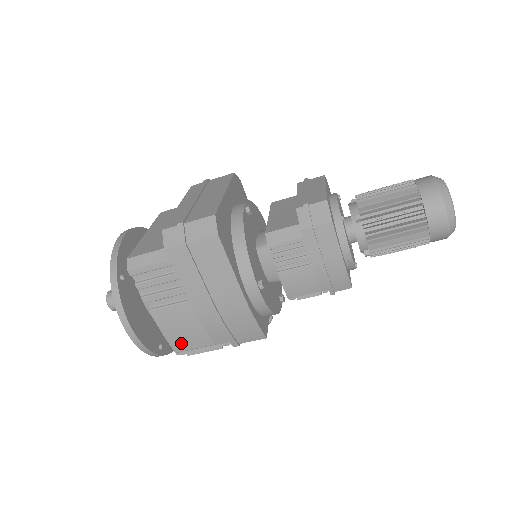
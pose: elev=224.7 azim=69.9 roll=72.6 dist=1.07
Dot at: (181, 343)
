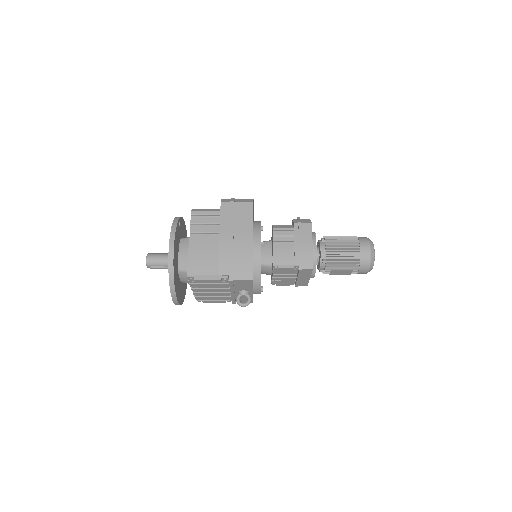
Dot at: (196, 268)
